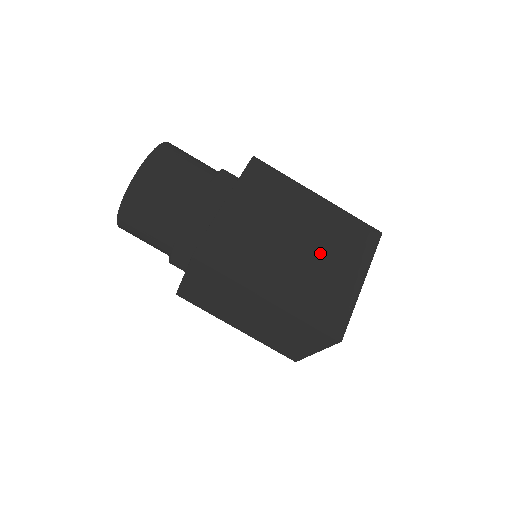
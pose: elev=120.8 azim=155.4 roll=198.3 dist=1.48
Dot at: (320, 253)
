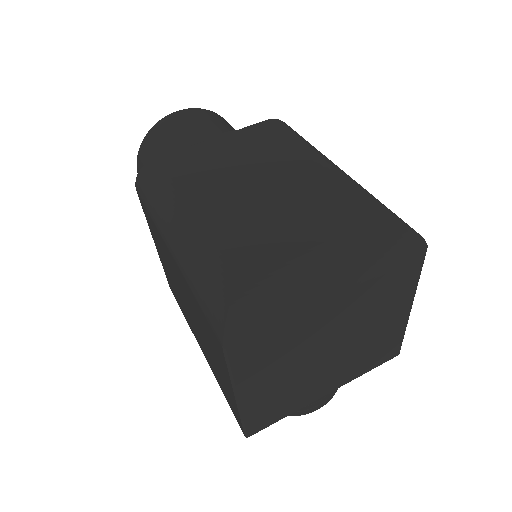
Dot at: (274, 214)
